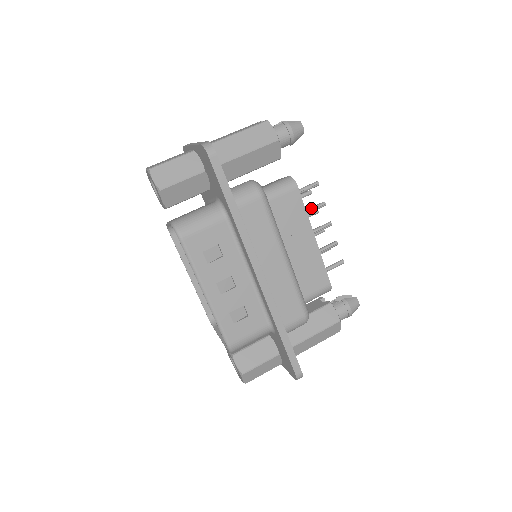
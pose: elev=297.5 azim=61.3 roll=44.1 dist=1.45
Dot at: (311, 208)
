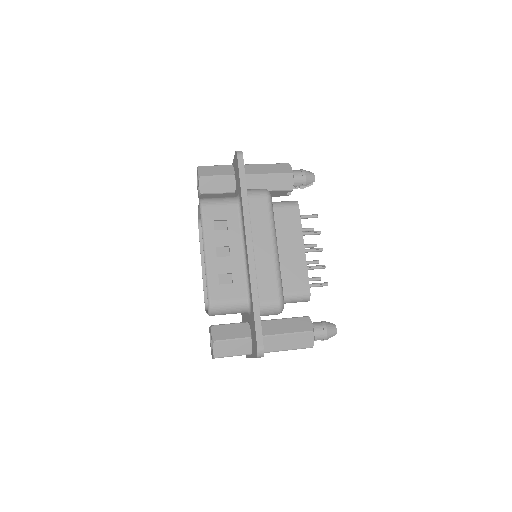
Dot at: occluded
